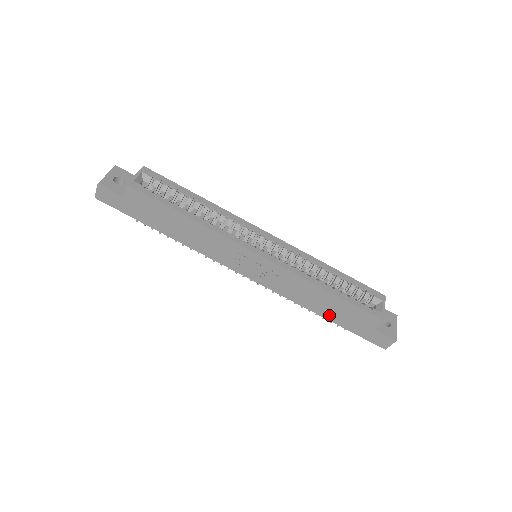
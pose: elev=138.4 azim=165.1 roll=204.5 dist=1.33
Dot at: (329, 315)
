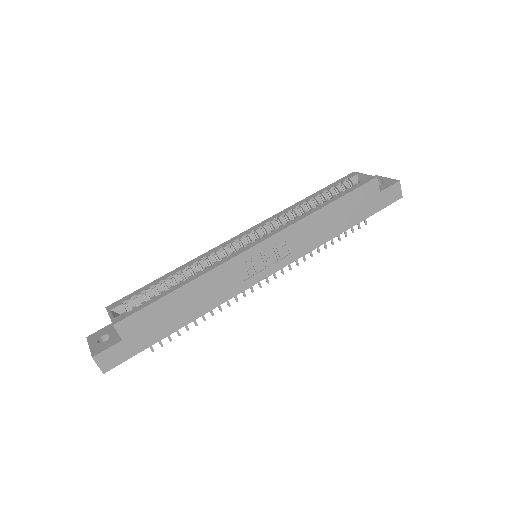
Dot at: (347, 223)
